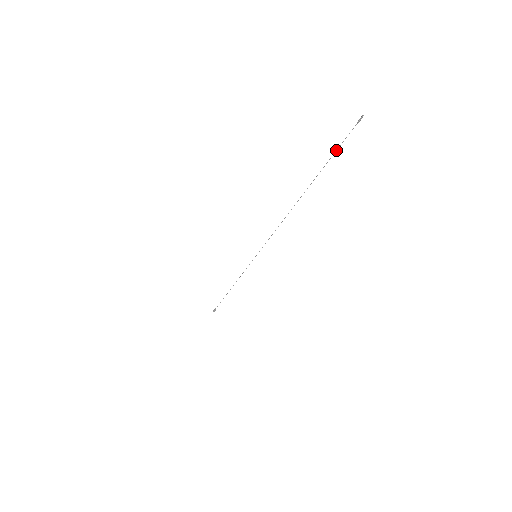
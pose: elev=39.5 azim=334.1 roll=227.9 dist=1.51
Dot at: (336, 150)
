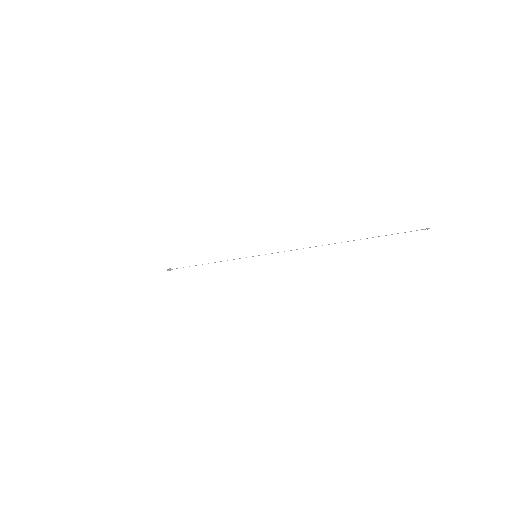
Dot at: (392, 234)
